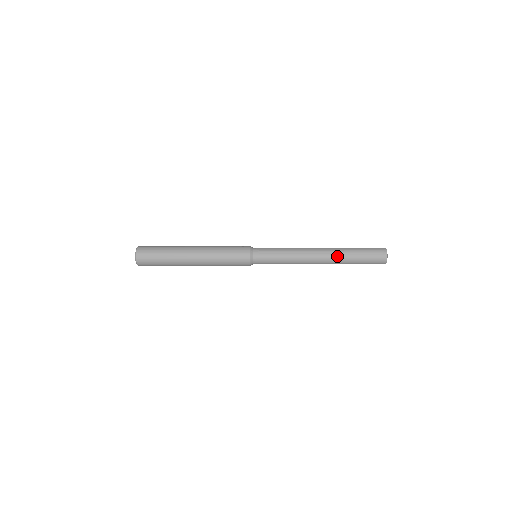
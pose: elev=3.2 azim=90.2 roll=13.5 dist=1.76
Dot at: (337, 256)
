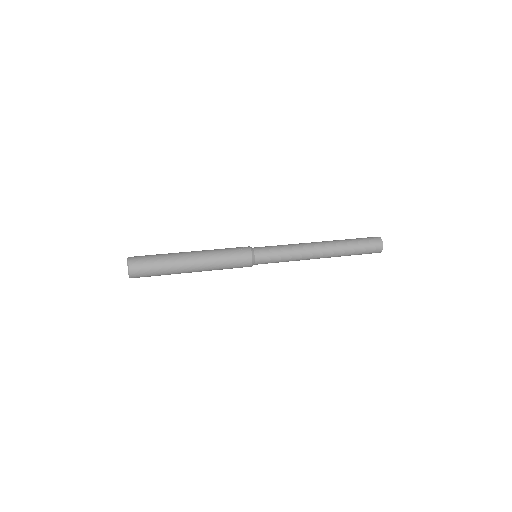
Dot at: (337, 251)
